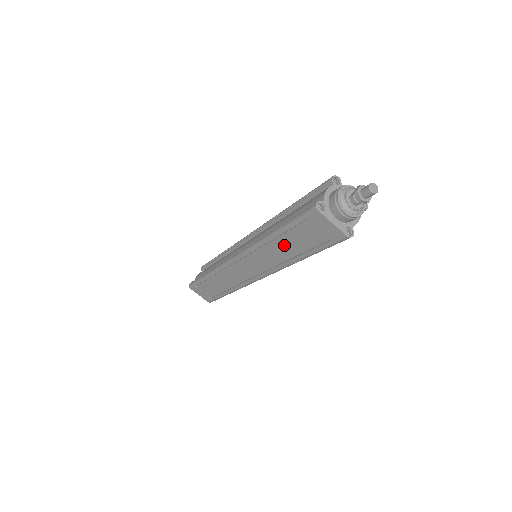
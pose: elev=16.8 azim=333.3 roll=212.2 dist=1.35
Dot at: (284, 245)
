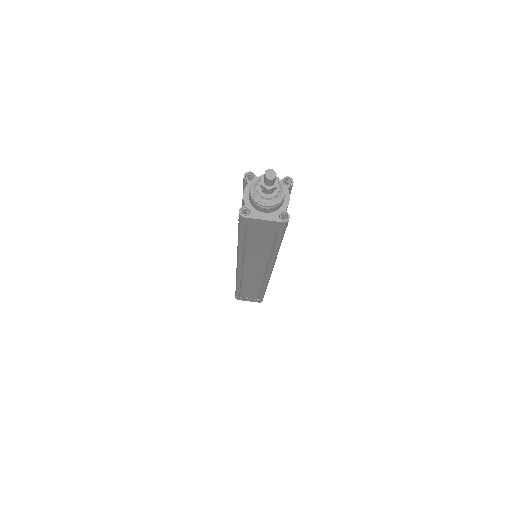
Dot at: (254, 248)
